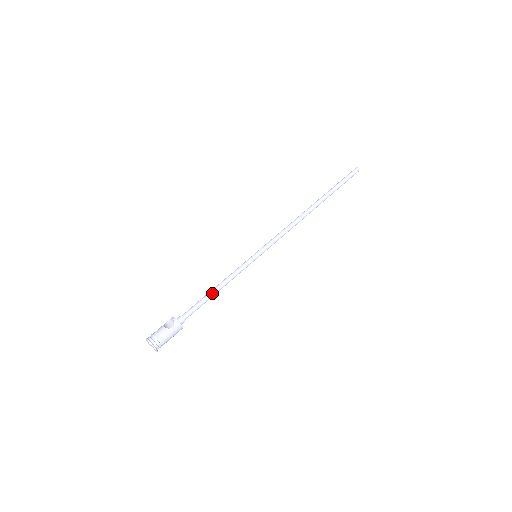
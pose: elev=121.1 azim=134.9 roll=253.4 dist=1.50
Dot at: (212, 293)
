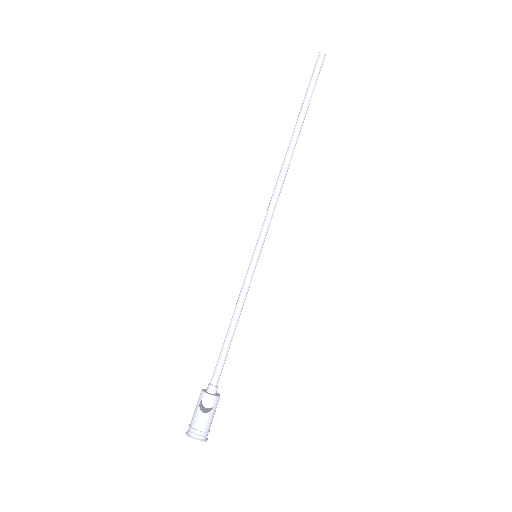
Dot at: (231, 336)
